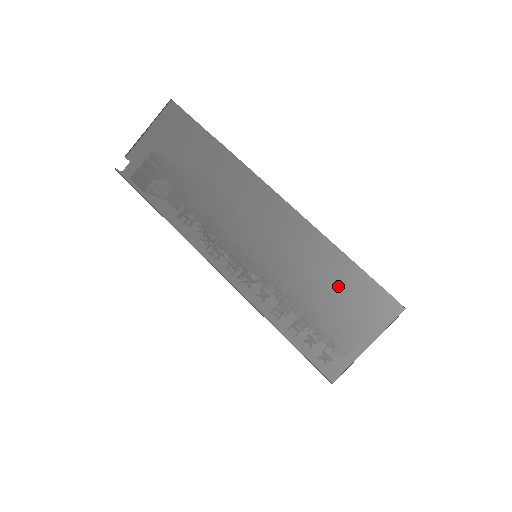
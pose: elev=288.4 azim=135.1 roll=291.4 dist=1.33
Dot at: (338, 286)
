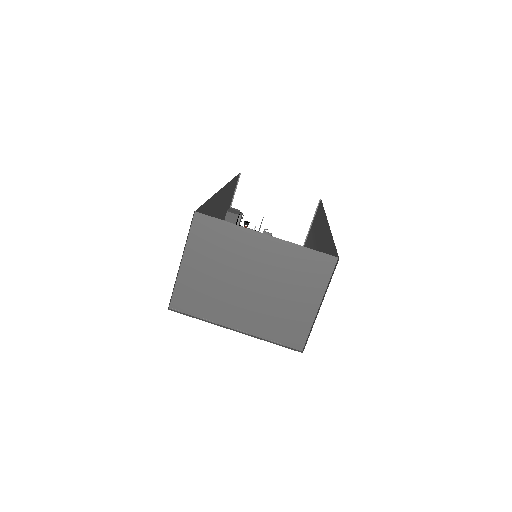
Dot at: occluded
